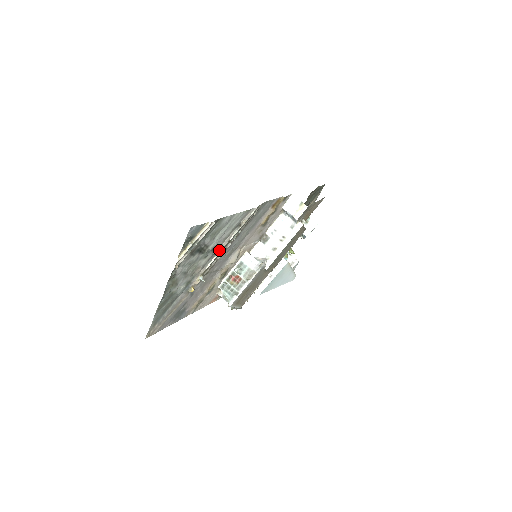
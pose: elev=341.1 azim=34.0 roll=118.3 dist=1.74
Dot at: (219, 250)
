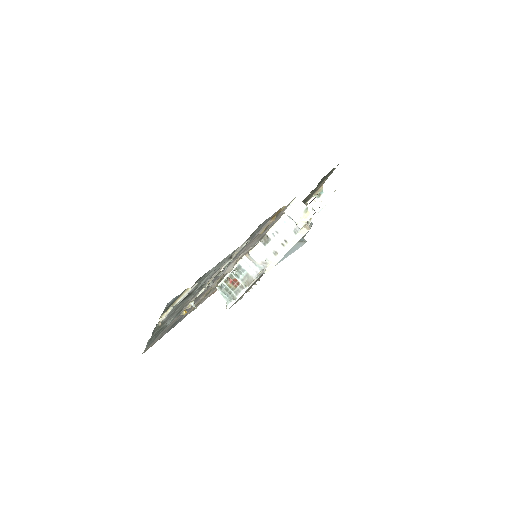
Dot at: (209, 281)
